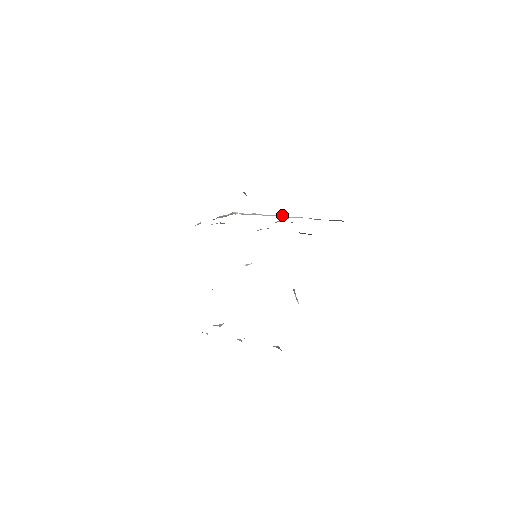
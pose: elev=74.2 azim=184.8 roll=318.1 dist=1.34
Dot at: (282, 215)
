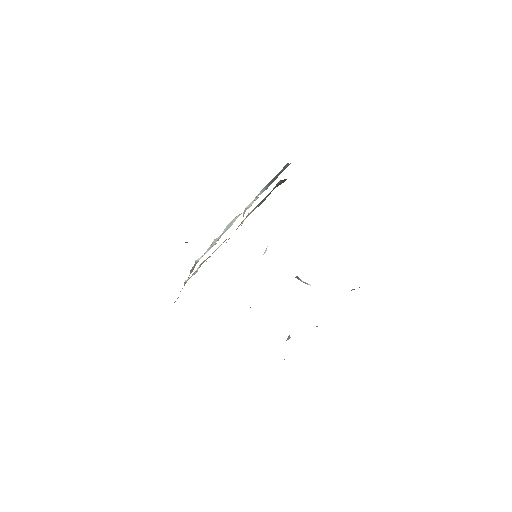
Dot at: (237, 217)
